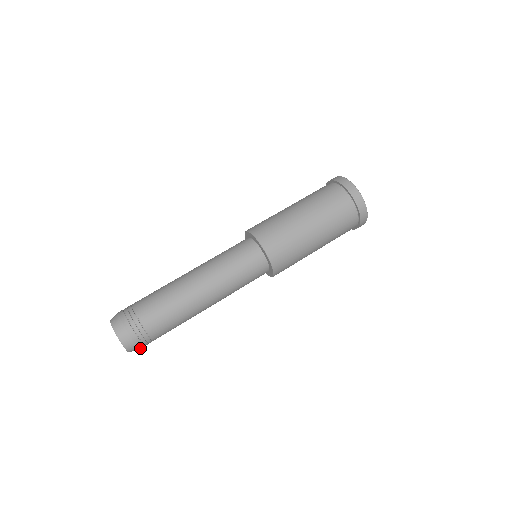
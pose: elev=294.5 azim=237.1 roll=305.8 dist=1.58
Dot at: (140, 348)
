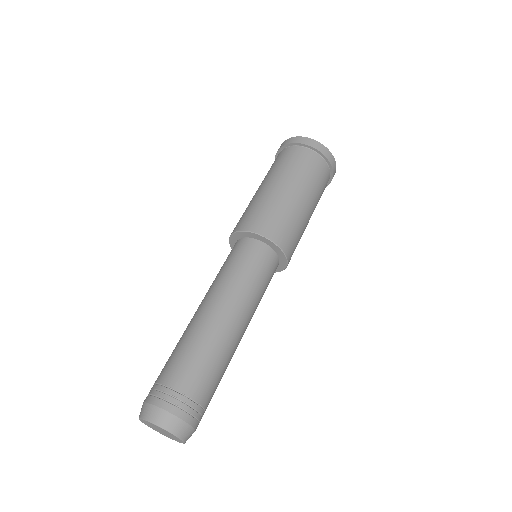
Dot at: (183, 419)
